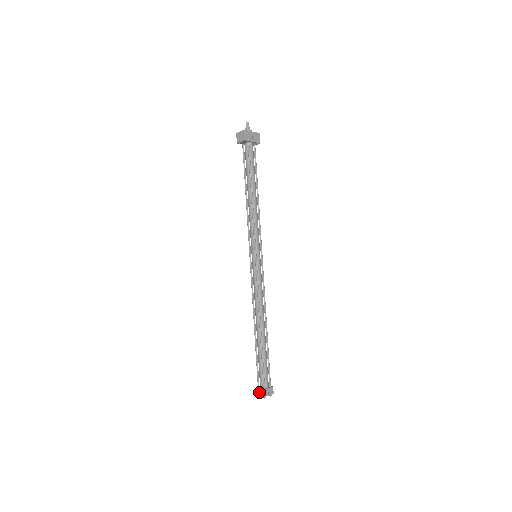
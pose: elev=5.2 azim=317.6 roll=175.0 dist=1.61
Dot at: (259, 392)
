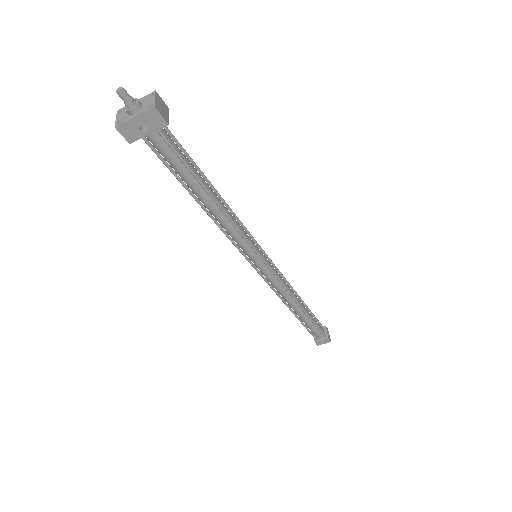
Dot at: occluded
